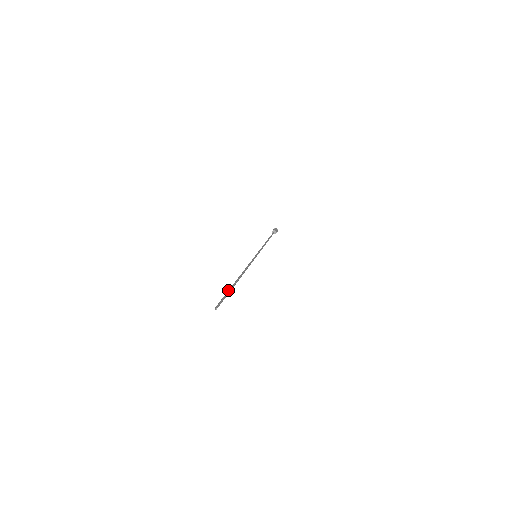
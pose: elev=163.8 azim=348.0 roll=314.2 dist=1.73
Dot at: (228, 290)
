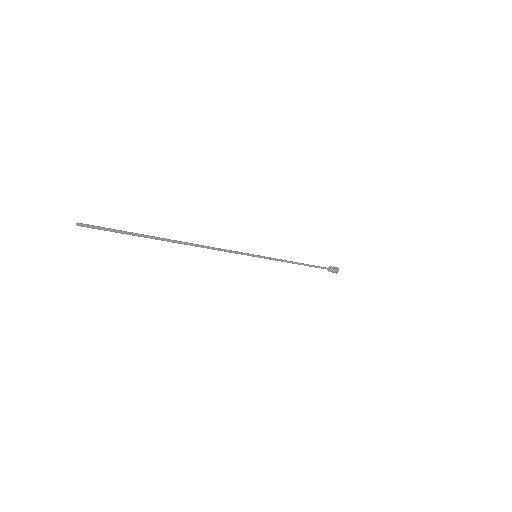
Dot at: (138, 234)
